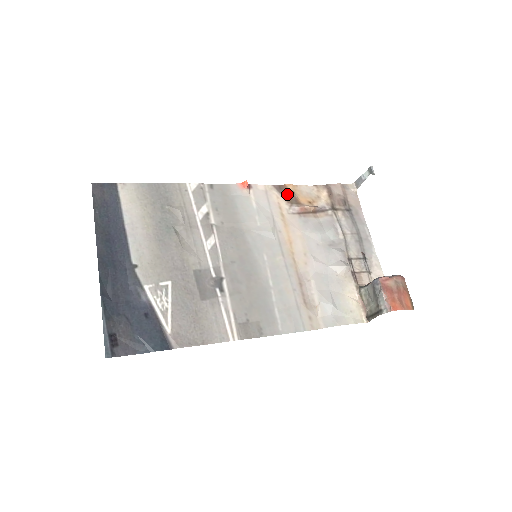
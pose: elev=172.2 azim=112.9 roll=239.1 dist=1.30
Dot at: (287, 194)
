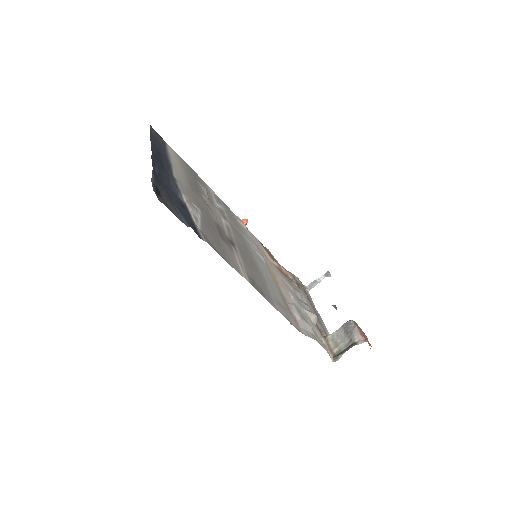
Dot at: occluded
